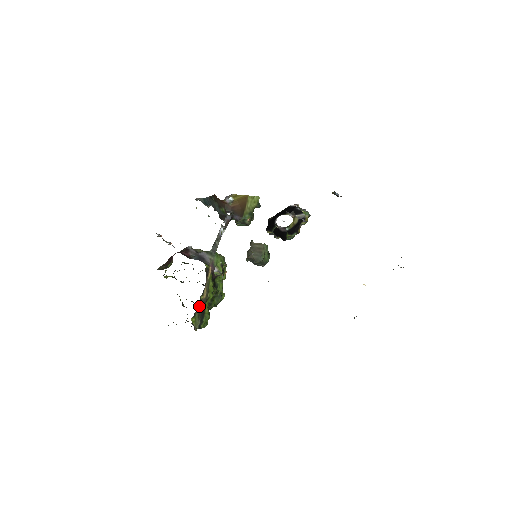
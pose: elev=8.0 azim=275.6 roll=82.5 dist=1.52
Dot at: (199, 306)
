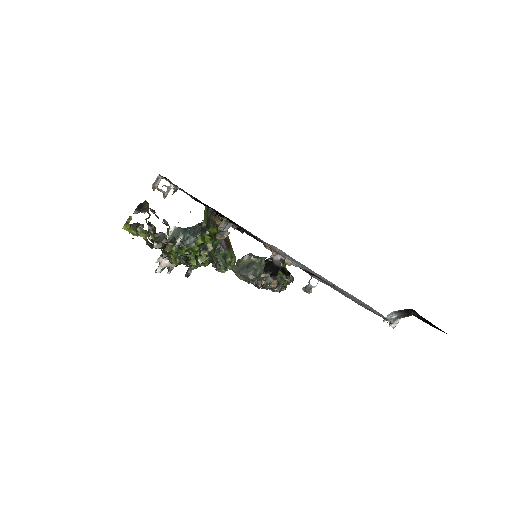
Dot at: (211, 214)
